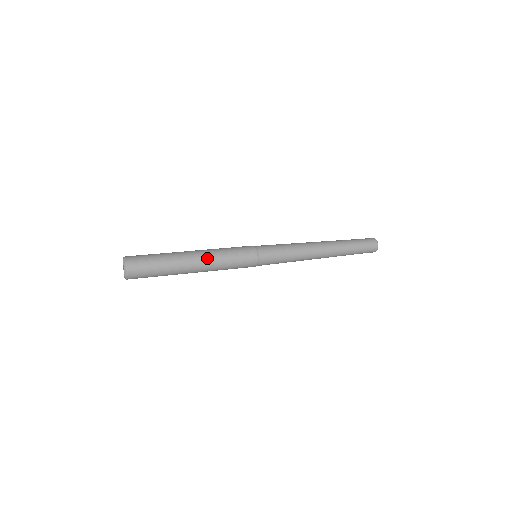
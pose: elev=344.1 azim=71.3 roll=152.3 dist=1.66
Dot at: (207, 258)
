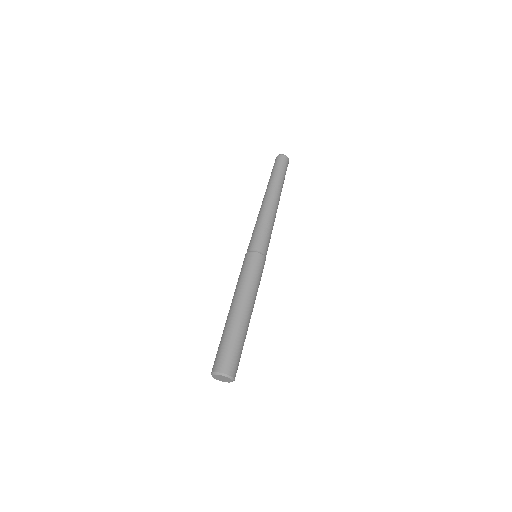
Dot at: (253, 300)
